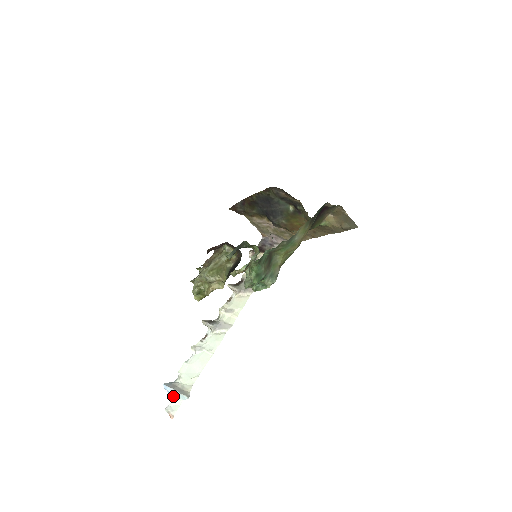
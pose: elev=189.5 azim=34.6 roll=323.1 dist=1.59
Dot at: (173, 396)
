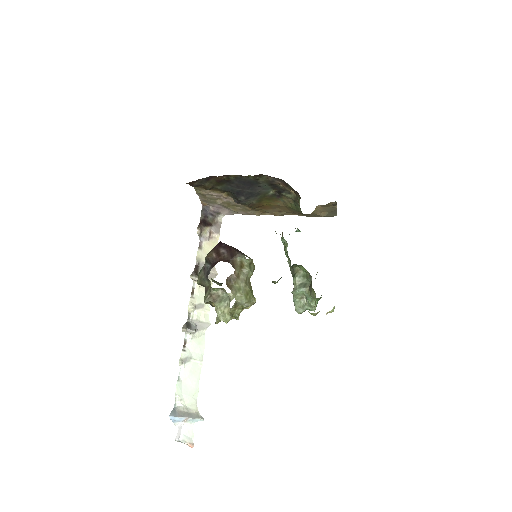
Dot at: (178, 422)
